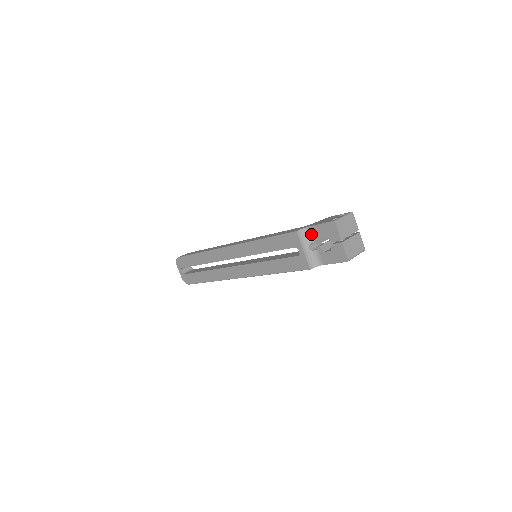
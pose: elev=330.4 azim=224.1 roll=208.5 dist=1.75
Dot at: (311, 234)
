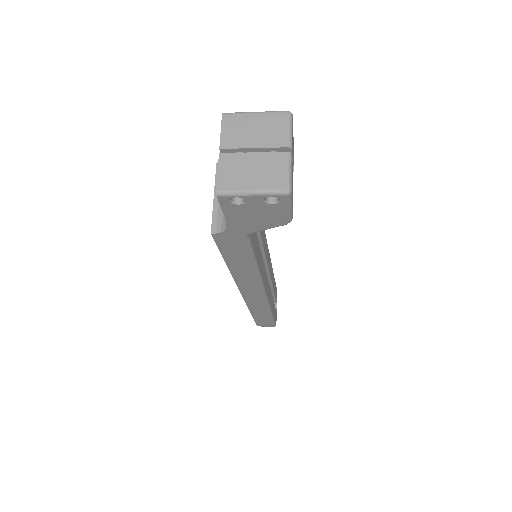
Dot at: occluded
